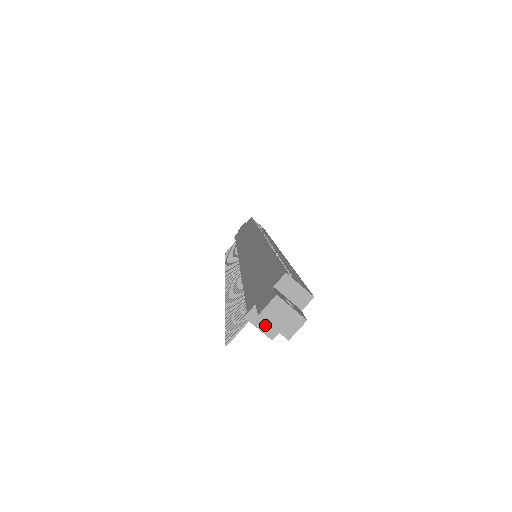
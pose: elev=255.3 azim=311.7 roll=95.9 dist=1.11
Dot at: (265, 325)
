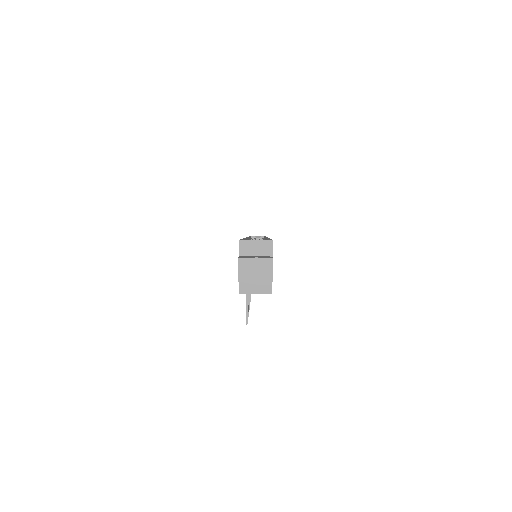
Dot at: (258, 287)
